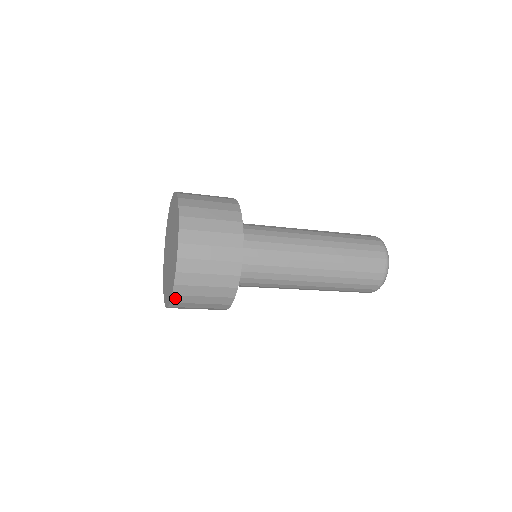
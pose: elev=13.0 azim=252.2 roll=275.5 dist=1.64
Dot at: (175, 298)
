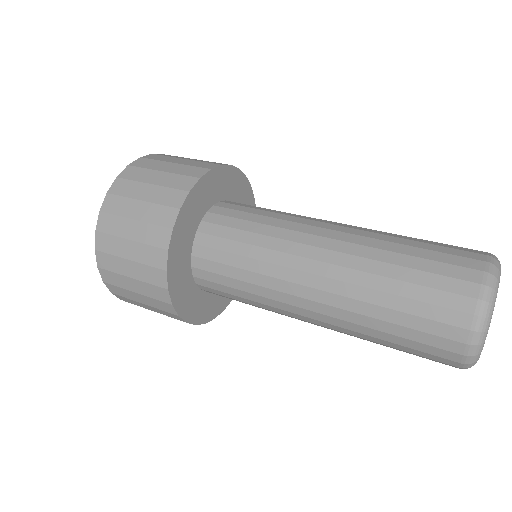
Dot at: (119, 297)
